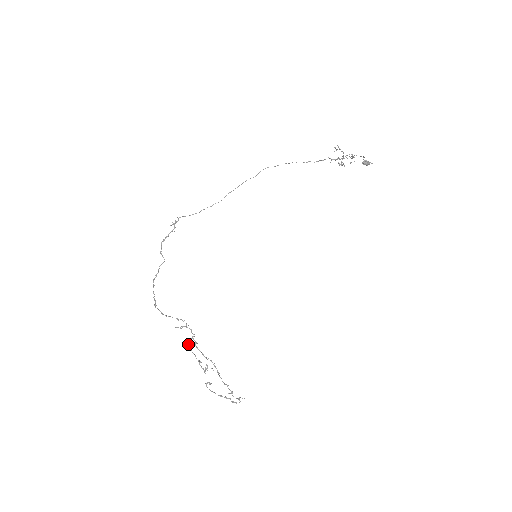
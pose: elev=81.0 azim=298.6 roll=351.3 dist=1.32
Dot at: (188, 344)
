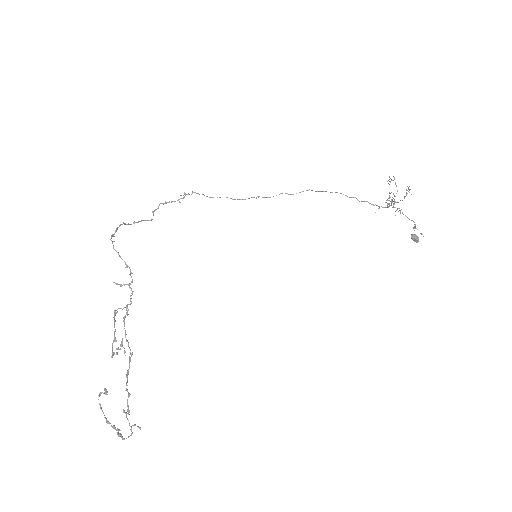
Dot at: occluded
